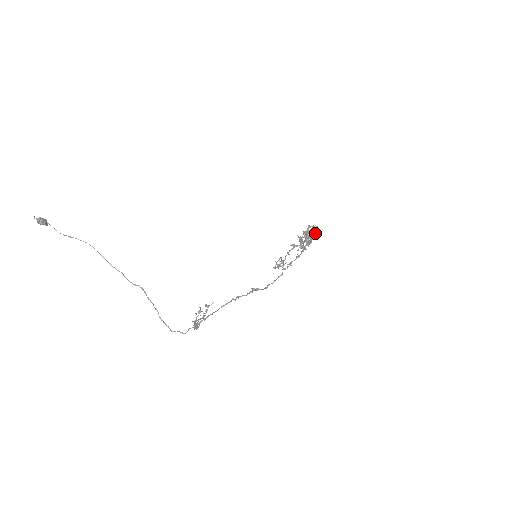
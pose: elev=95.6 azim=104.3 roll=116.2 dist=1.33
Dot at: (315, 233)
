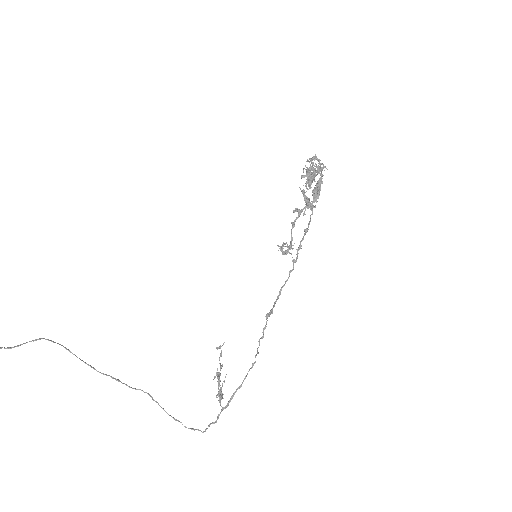
Dot at: occluded
